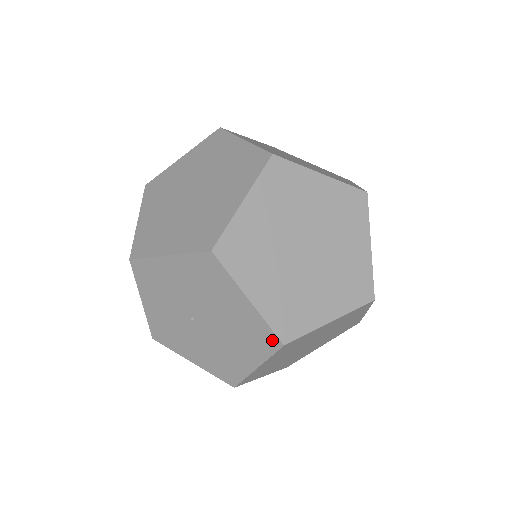
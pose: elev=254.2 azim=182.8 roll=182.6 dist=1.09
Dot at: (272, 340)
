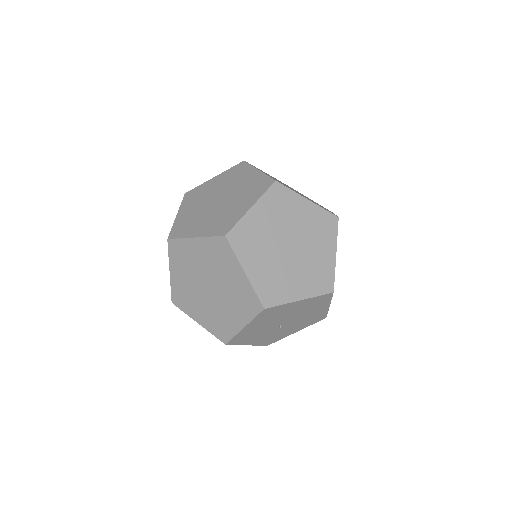
Dot at: (326, 296)
